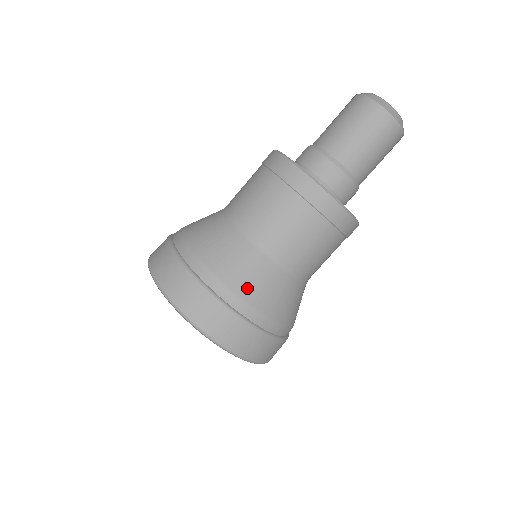
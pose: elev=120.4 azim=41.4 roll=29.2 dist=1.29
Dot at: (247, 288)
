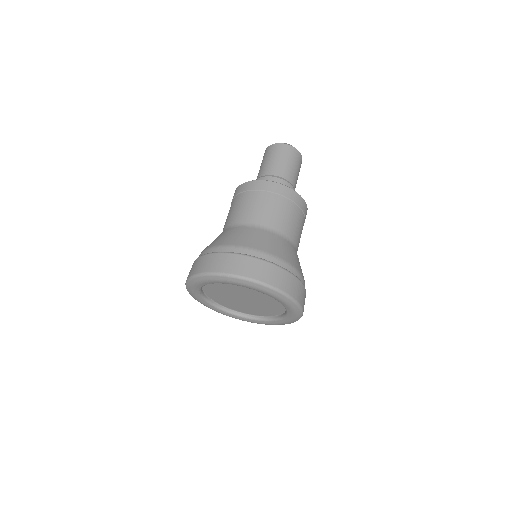
Dot at: (284, 255)
